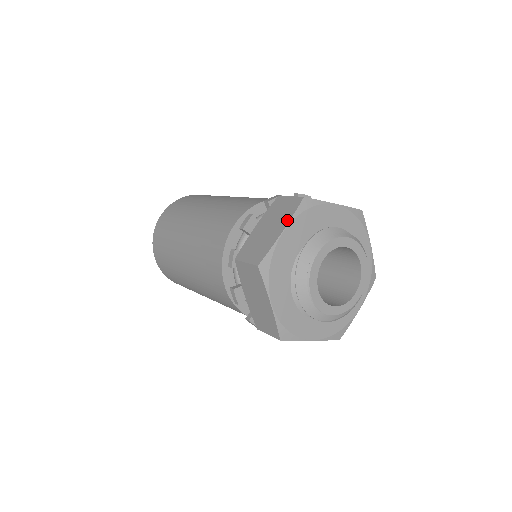
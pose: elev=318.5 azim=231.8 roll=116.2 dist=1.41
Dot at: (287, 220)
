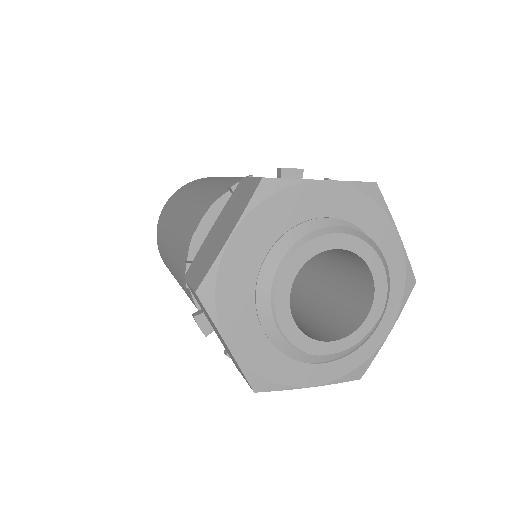
Dot at: (237, 217)
